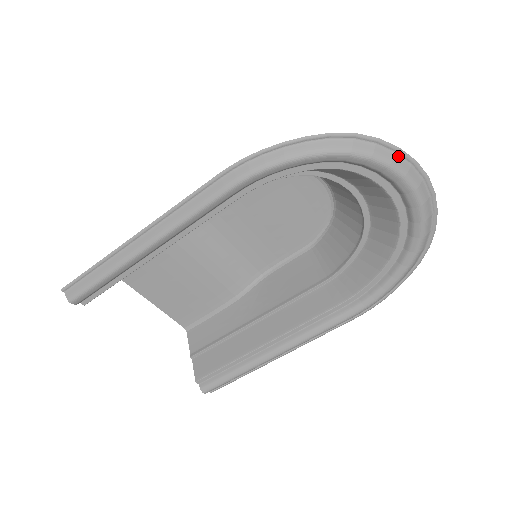
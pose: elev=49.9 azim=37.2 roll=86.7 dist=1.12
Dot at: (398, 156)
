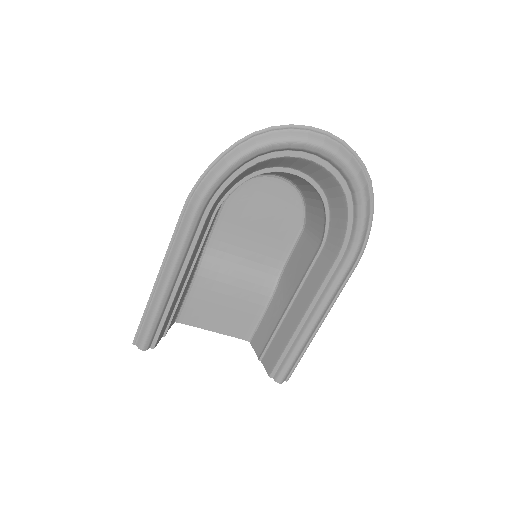
Dot at: (294, 130)
